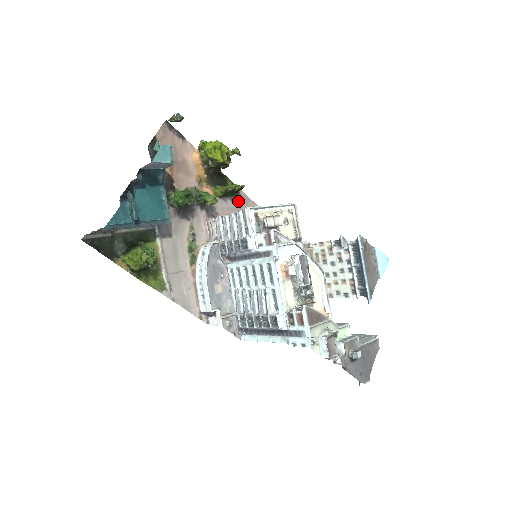
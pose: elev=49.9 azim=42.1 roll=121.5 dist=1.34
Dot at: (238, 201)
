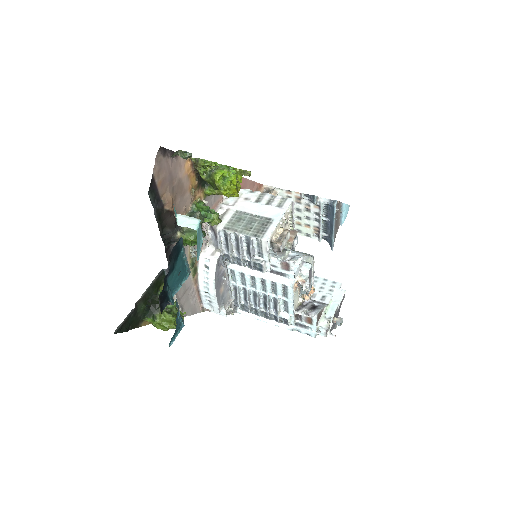
Dot at: occluded
